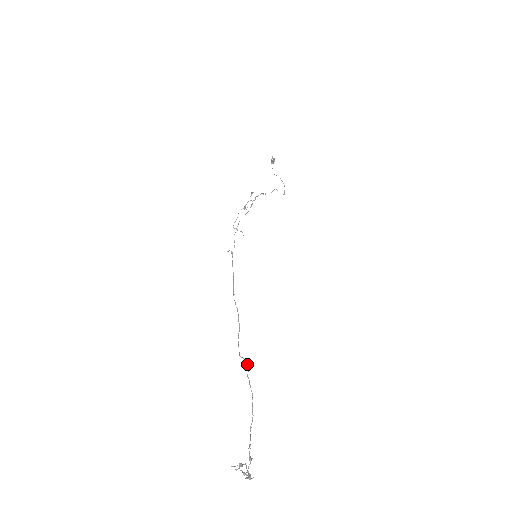
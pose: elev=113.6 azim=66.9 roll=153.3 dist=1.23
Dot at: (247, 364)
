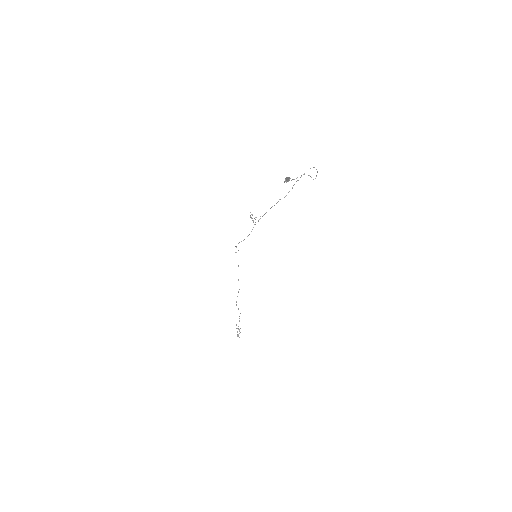
Dot at: occluded
